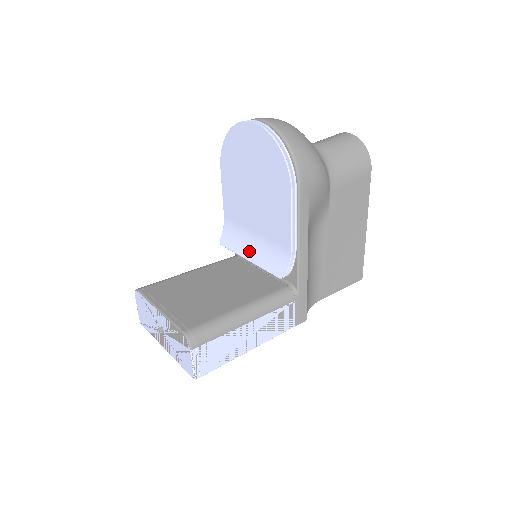
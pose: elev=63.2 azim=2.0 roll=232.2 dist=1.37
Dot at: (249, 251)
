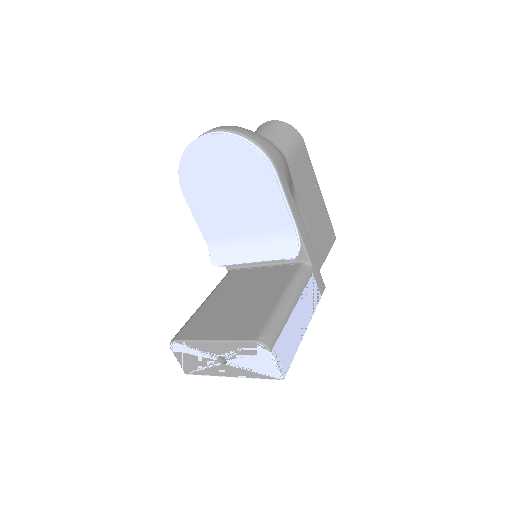
Dot at: (249, 254)
